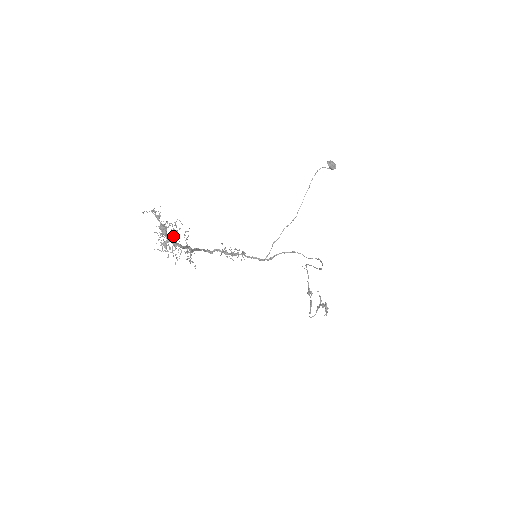
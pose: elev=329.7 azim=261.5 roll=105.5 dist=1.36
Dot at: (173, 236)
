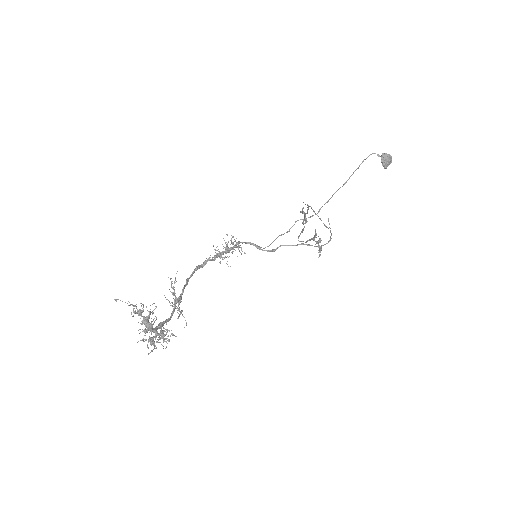
Dot at: (162, 336)
